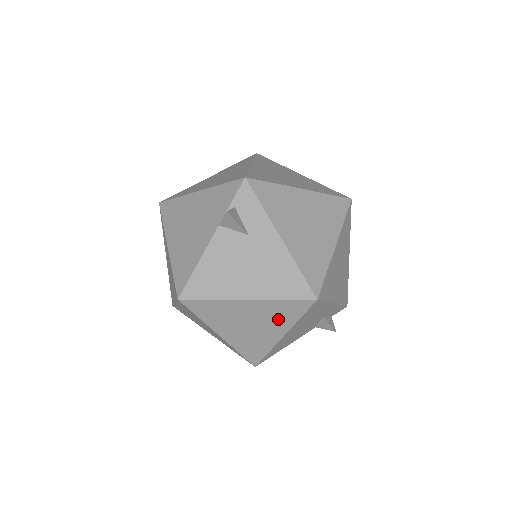
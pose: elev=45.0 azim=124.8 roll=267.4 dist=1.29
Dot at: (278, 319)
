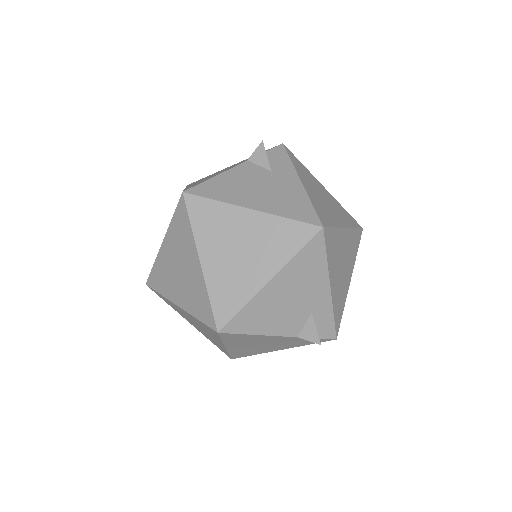
Dot at: (273, 248)
